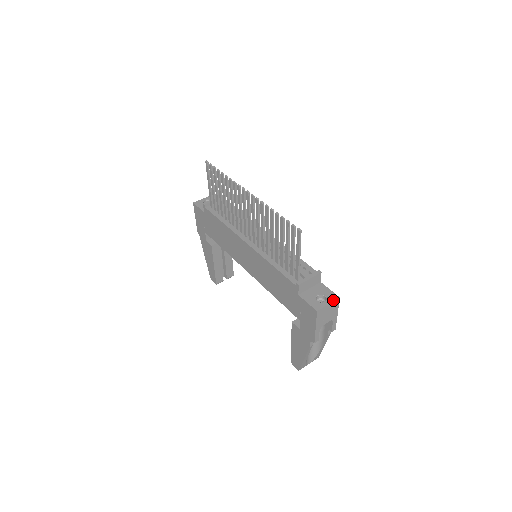
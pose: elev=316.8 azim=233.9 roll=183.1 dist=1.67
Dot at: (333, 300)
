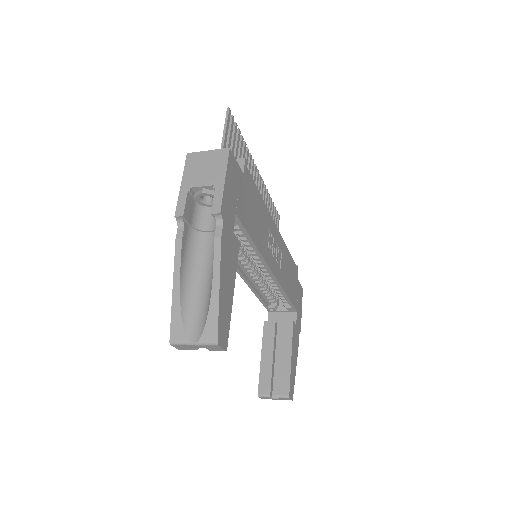
Dot at: (219, 150)
